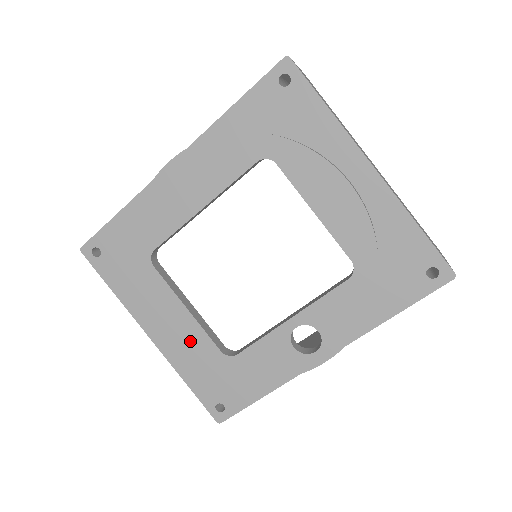
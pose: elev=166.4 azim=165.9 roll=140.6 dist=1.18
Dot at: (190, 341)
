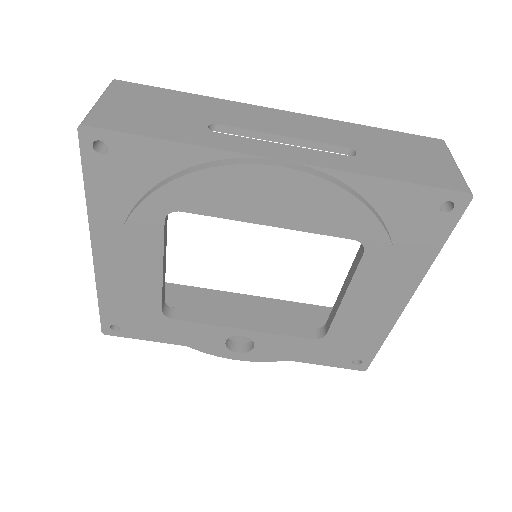
Dot at: (139, 287)
